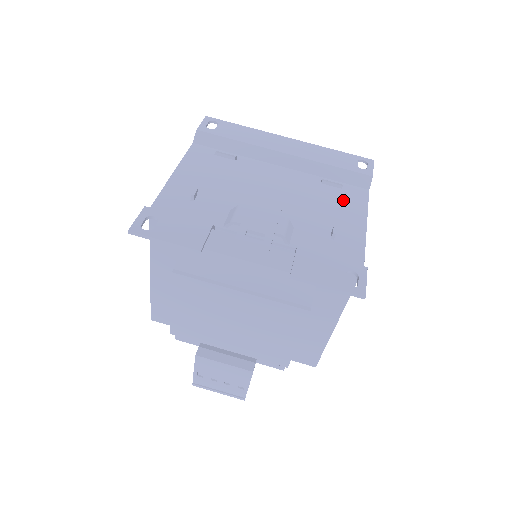
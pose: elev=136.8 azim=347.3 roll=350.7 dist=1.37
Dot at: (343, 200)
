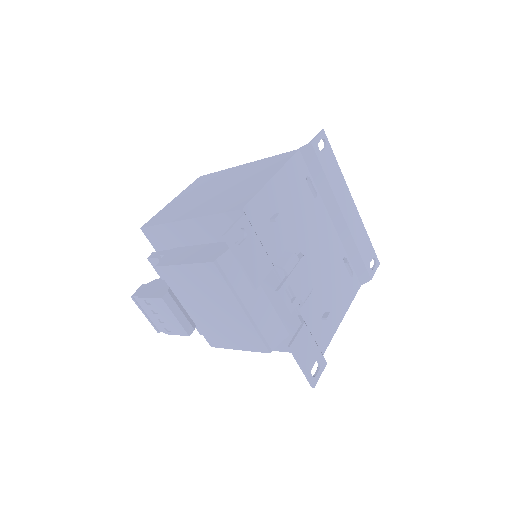
Dot at: (345, 286)
